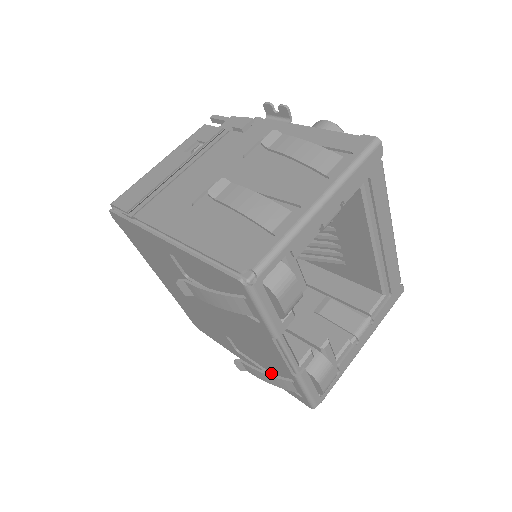
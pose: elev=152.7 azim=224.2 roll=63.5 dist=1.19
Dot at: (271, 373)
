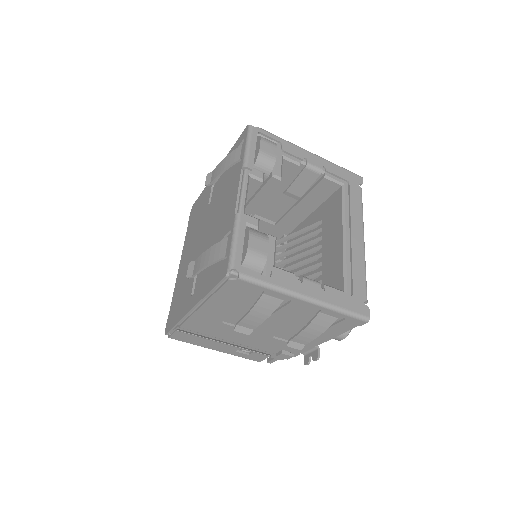
Dot at: occluded
